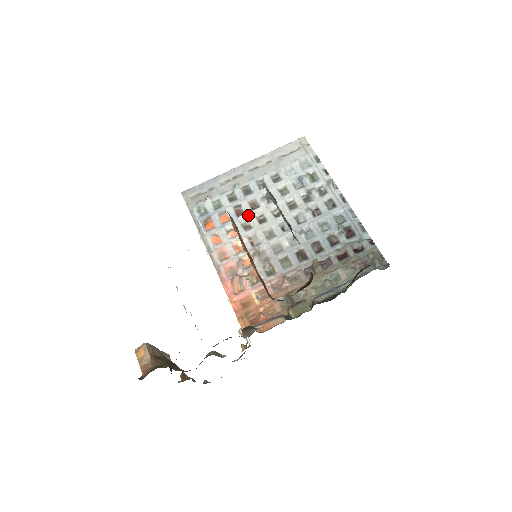
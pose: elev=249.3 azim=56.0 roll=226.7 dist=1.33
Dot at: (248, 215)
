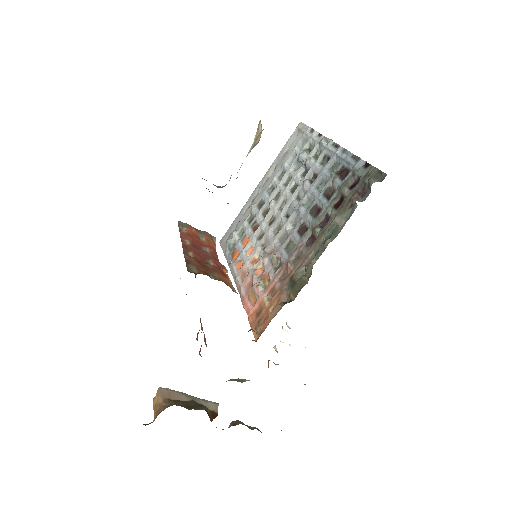
Dot at: (260, 225)
